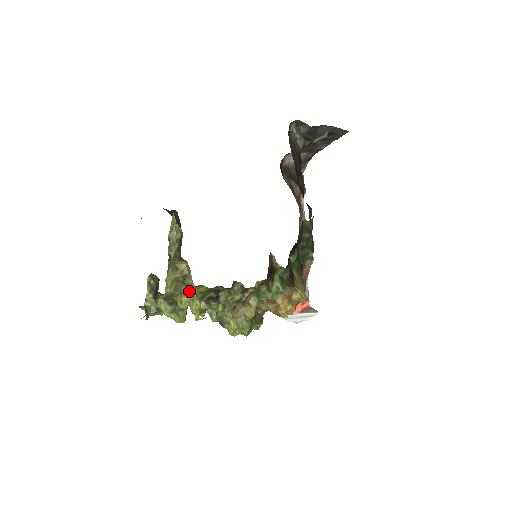
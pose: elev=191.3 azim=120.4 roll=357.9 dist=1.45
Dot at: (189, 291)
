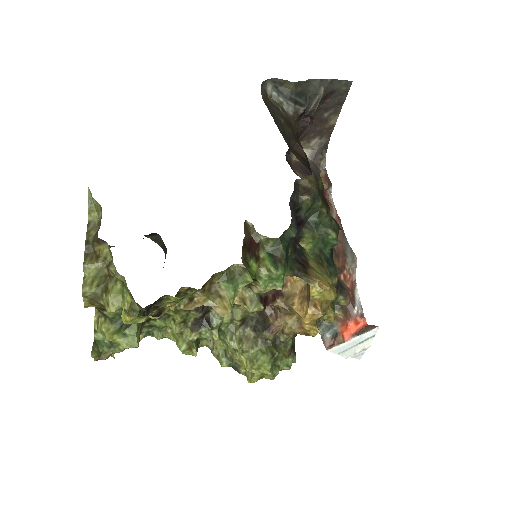
Dot at: (117, 285)
